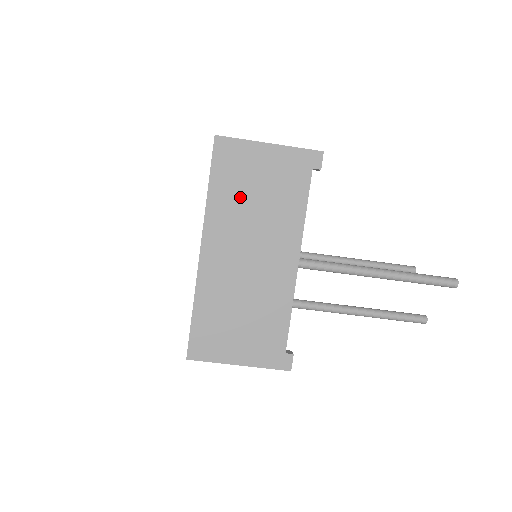
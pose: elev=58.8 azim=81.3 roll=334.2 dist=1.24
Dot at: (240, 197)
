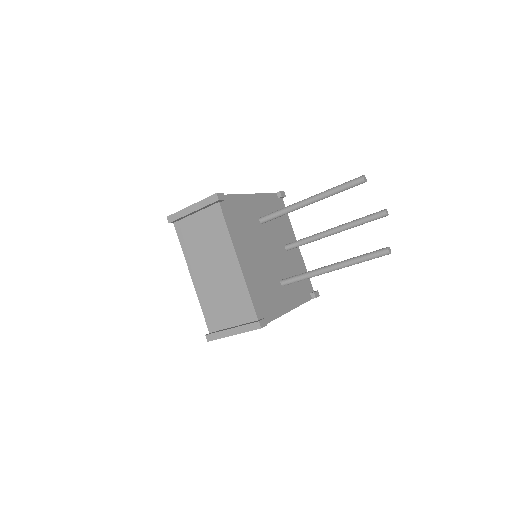
Dot at: occluded
